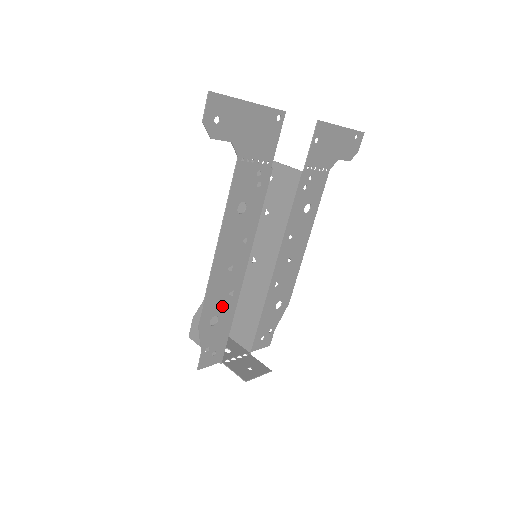
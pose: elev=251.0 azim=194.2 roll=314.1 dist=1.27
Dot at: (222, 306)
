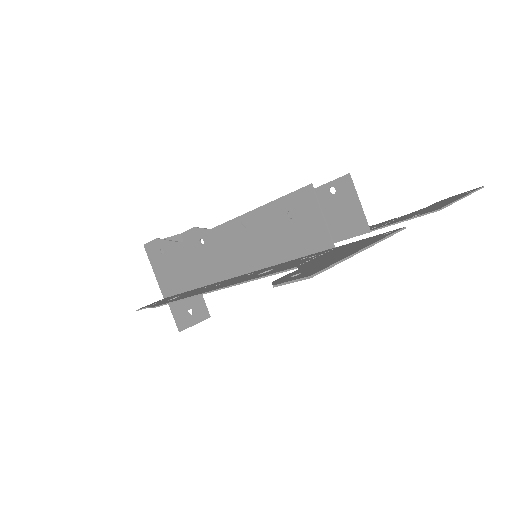
Dot at: occluded
